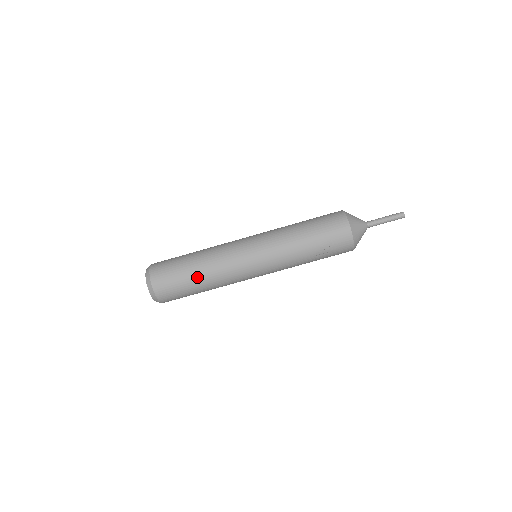
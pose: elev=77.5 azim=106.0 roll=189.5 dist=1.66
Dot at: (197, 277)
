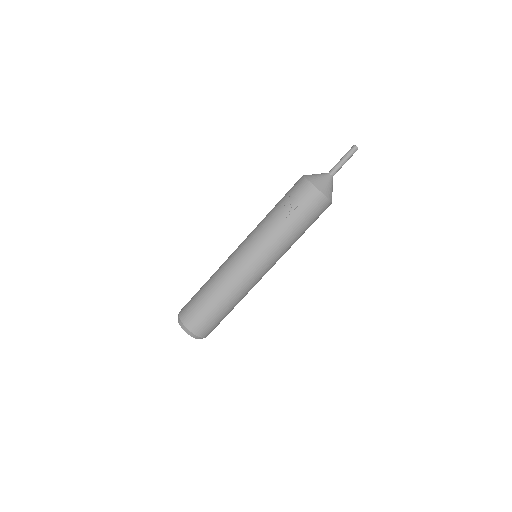
Dot at: (208, 291)
